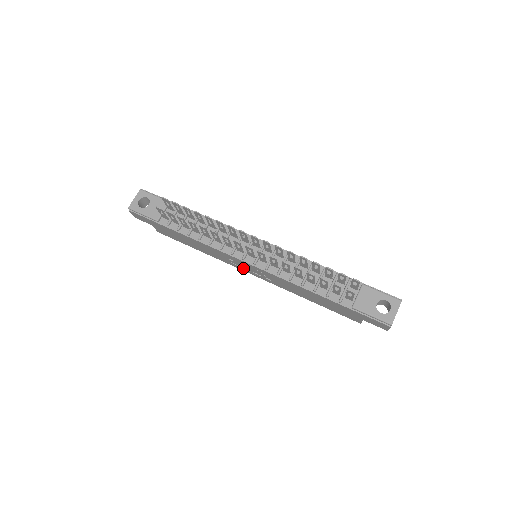
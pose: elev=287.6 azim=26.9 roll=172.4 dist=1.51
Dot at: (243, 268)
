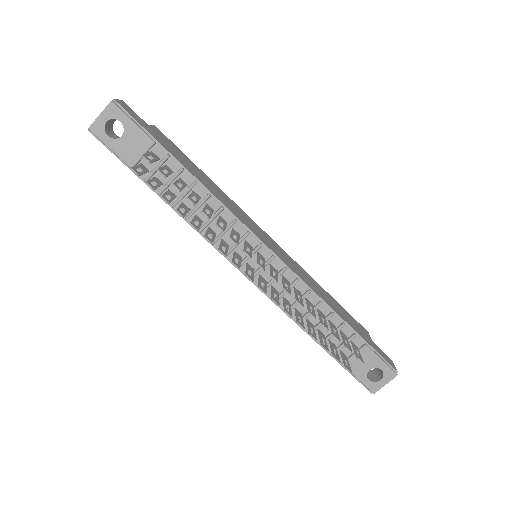
Dot at: occluded
